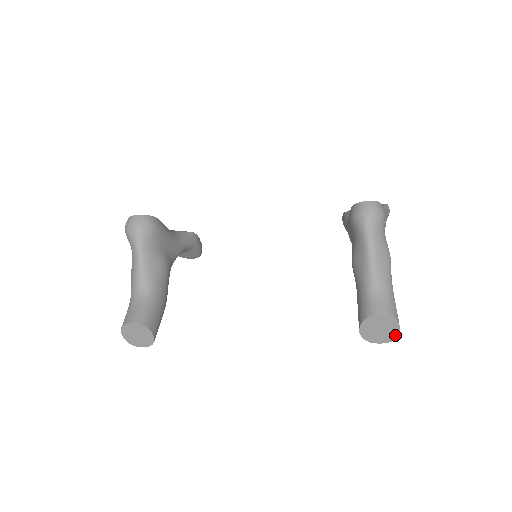
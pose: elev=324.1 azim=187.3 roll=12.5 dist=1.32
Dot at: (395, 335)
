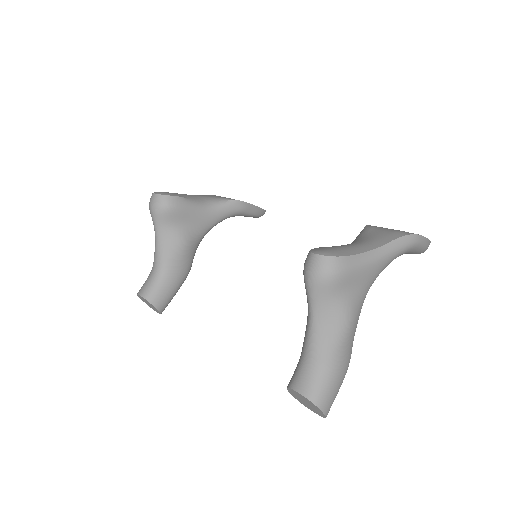
Dot at: (323, 415)
